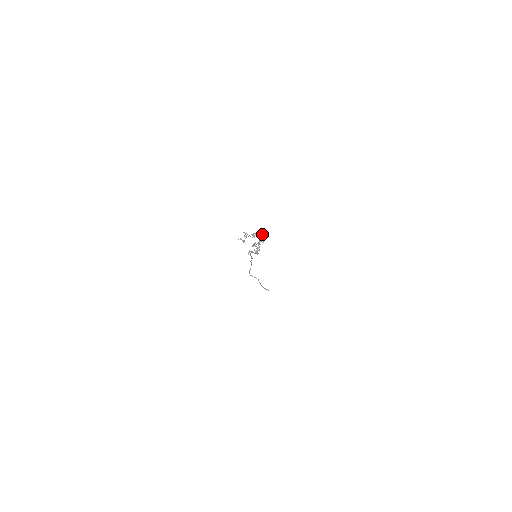
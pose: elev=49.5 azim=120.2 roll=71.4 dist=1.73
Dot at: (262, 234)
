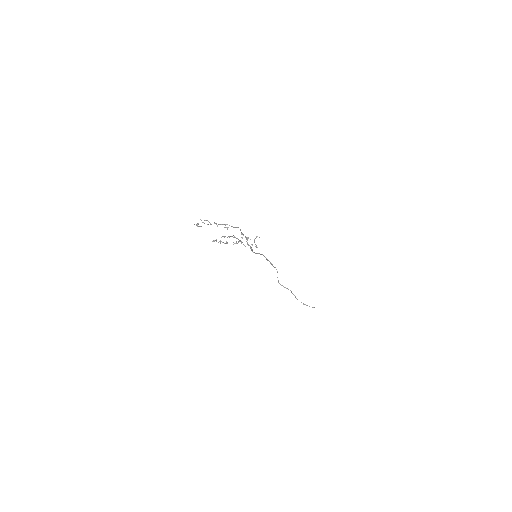
Dot at: occluded
